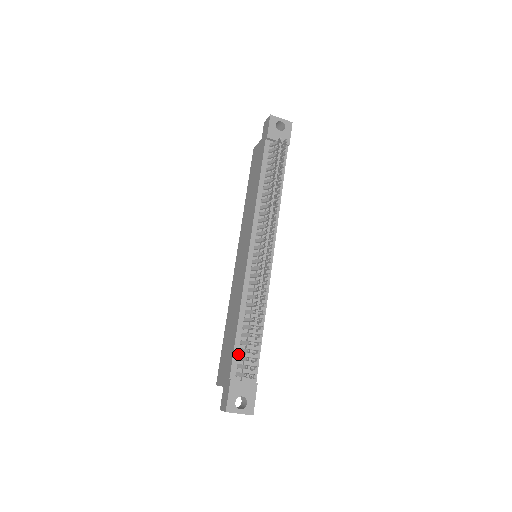
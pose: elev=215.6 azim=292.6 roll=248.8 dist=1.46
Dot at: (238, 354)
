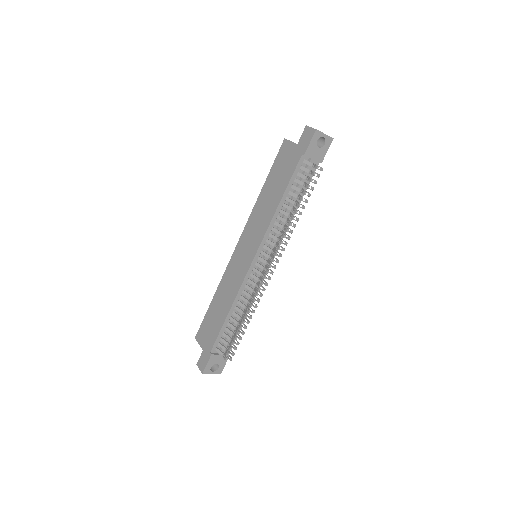
Dot at: (221, 336)
